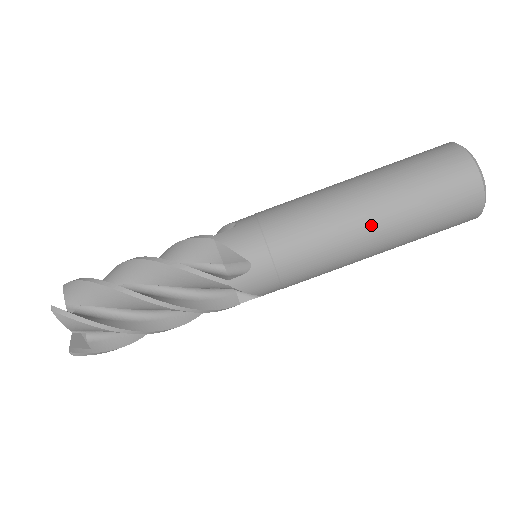
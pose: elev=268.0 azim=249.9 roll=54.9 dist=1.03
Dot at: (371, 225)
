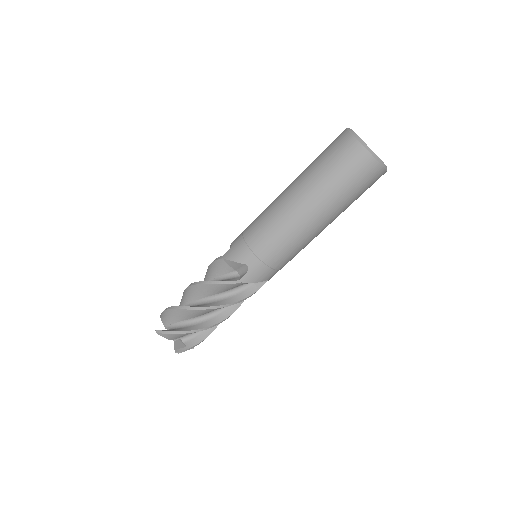
Dot at: (308, 212)
